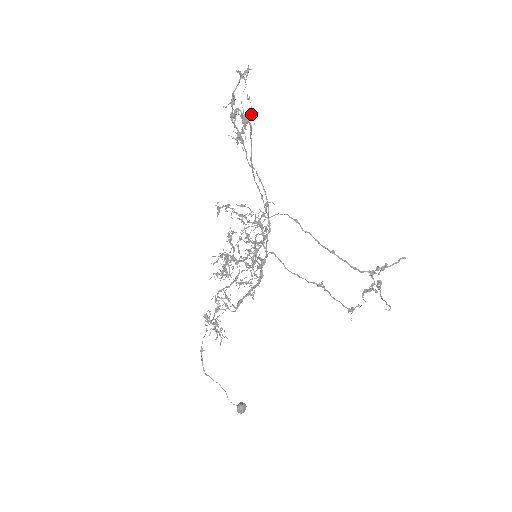
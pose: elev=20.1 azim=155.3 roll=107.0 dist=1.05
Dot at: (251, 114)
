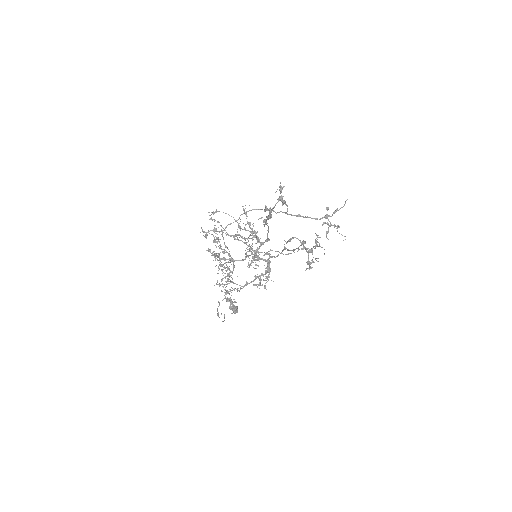
Dot at: occluded
